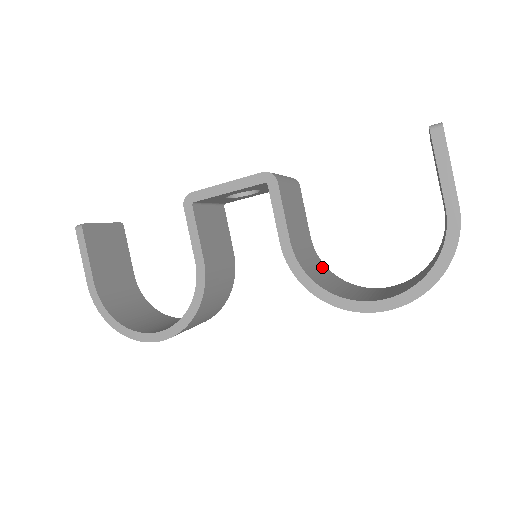
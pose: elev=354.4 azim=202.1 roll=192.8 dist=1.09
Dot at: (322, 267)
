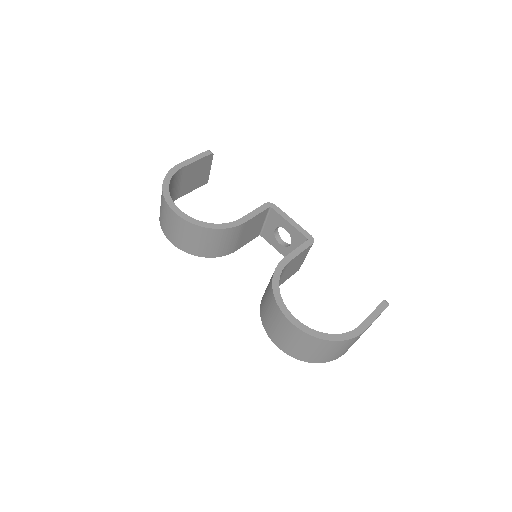
Dot at: occluded
